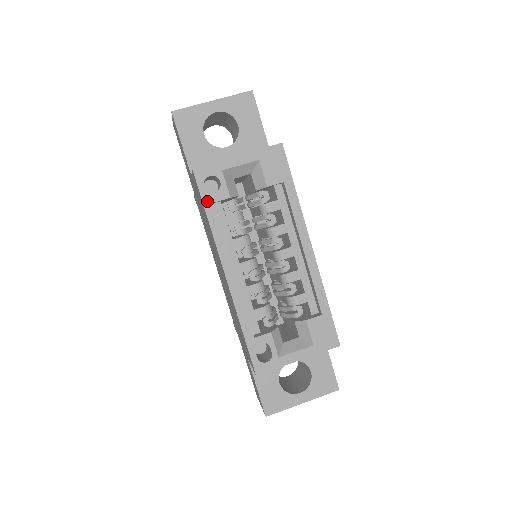
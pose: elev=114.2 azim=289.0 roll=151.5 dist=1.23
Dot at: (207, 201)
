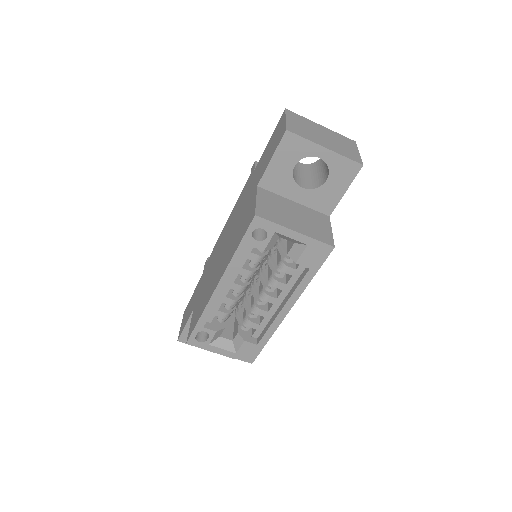
Dot at: (246, 241)
